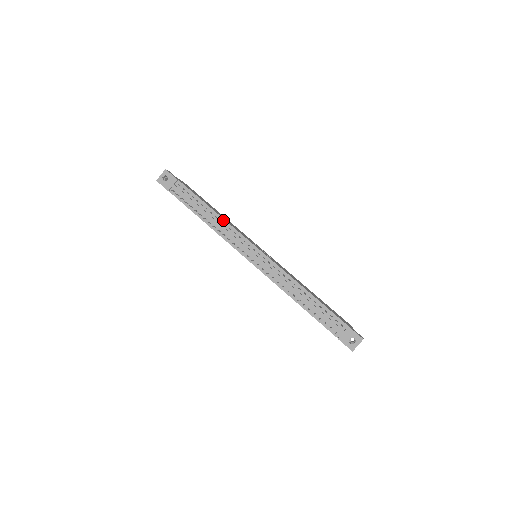
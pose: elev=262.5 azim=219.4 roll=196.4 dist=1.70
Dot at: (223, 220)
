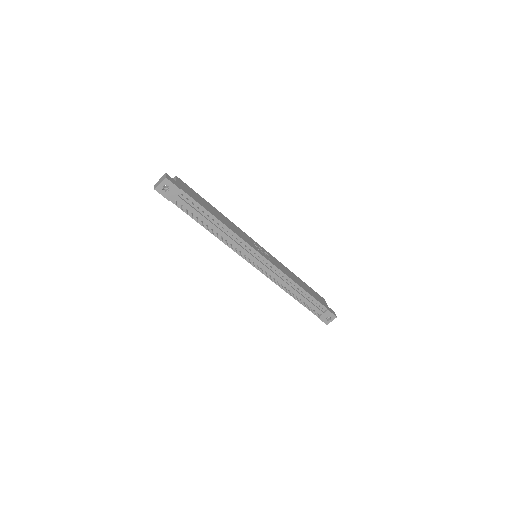
Dot at: (231, 231)
